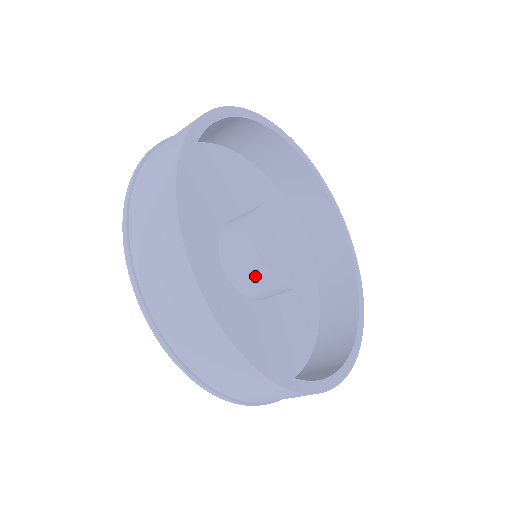
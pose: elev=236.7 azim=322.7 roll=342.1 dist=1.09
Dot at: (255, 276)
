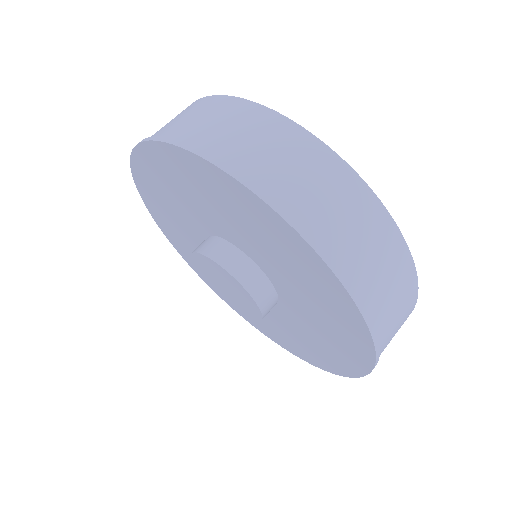
Dot at: occluded
